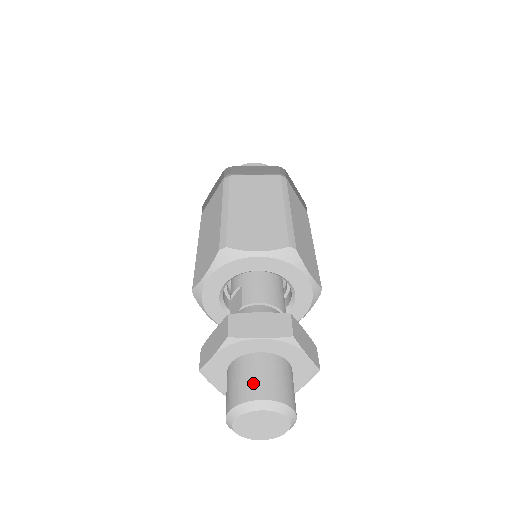
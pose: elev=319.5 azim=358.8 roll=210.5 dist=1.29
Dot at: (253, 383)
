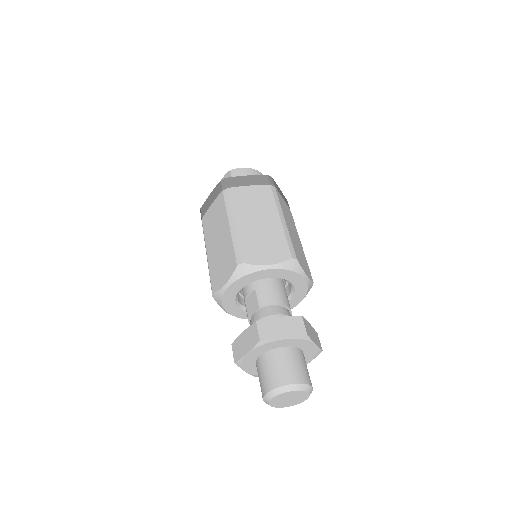
Dot at: (282, 372)
